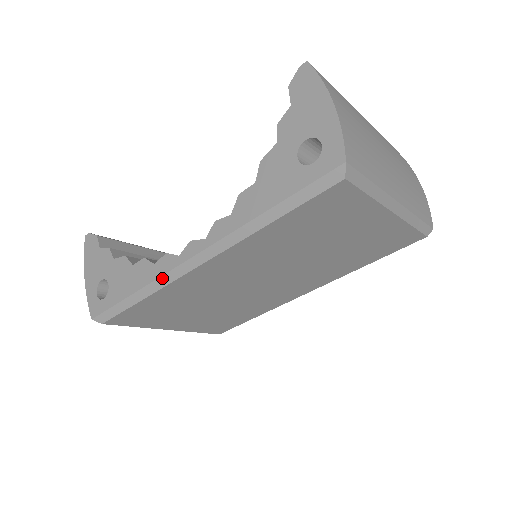
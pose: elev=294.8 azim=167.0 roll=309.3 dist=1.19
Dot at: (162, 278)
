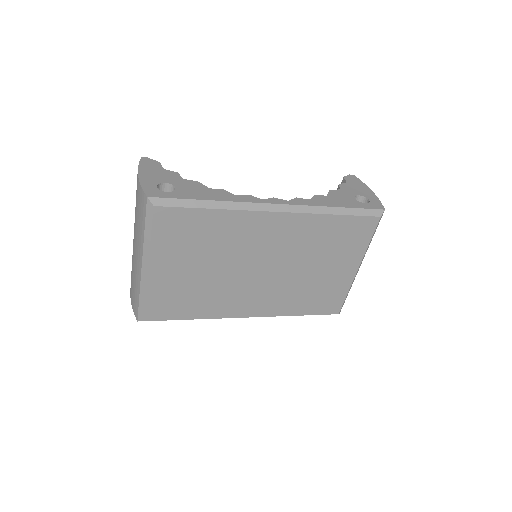
Dot at: (243, 203)
